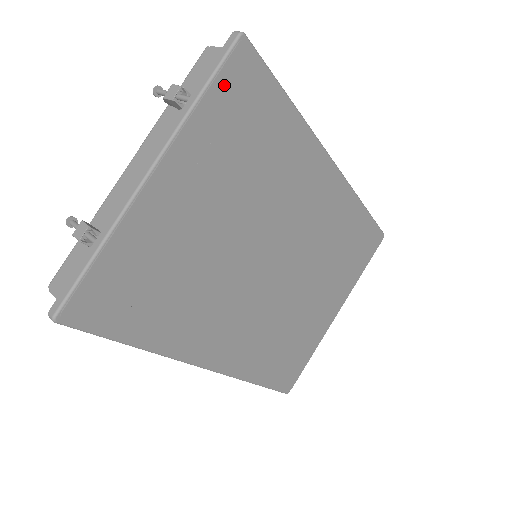
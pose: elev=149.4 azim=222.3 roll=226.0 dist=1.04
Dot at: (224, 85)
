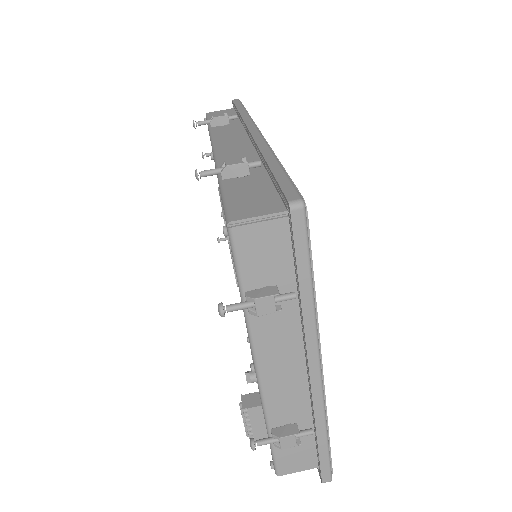
Dot at: occluded
